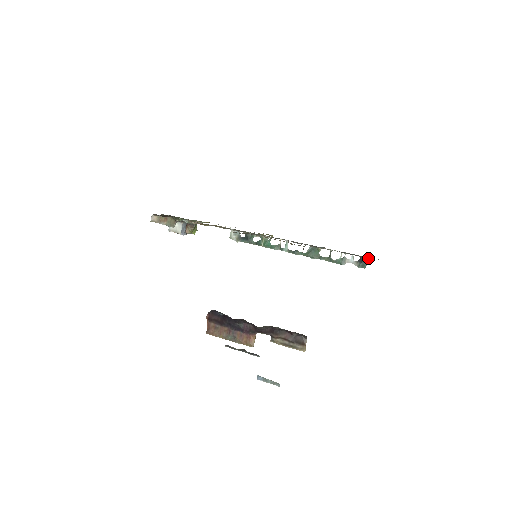
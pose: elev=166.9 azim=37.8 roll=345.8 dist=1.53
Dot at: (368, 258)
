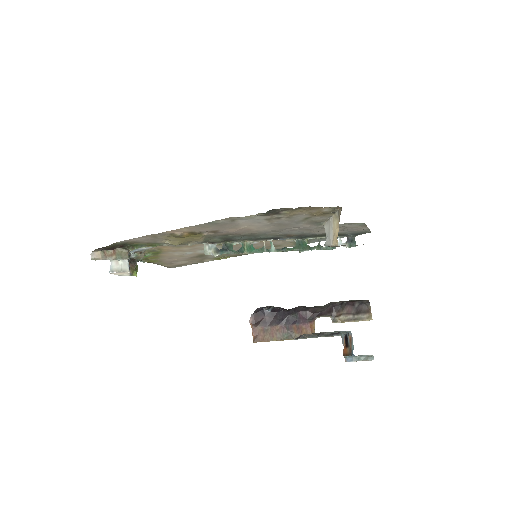
Dot at: (355, 236)
